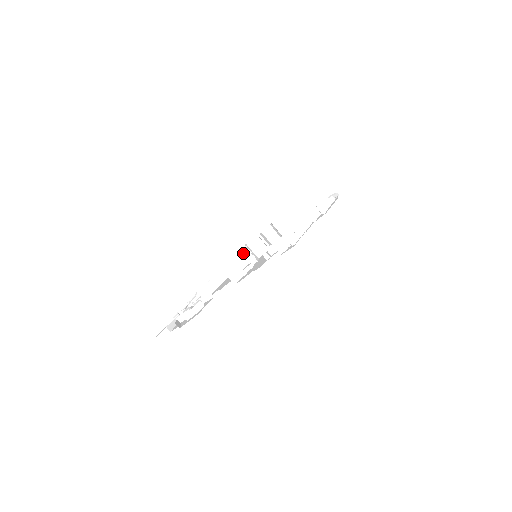
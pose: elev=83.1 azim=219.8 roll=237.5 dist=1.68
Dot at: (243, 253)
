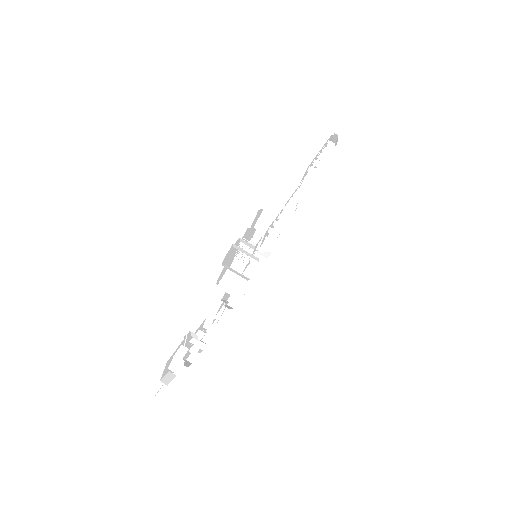
Dot at: occluded
